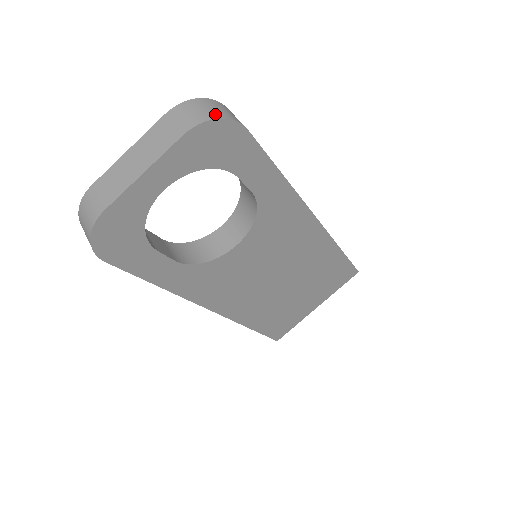
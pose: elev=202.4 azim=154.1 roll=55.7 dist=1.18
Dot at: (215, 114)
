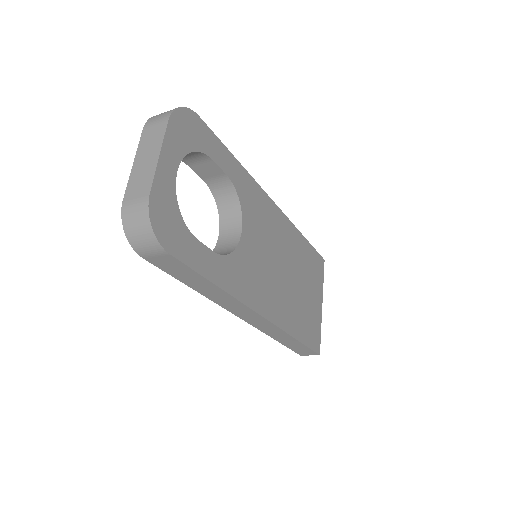
Dot at: occluded
